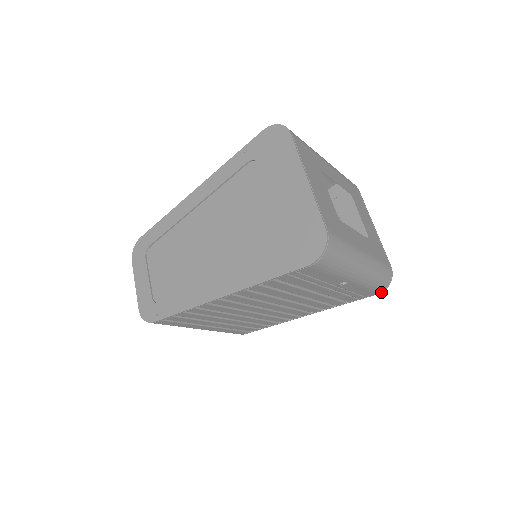
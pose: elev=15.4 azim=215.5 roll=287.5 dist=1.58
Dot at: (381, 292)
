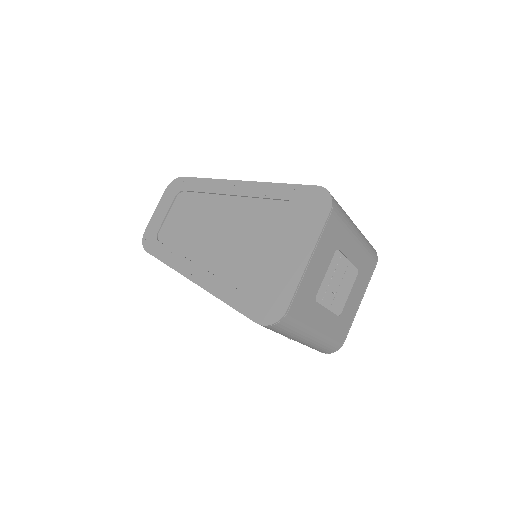
Dot at: occluded
